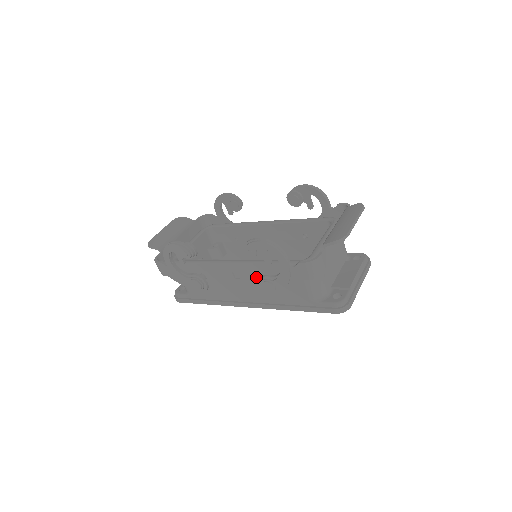
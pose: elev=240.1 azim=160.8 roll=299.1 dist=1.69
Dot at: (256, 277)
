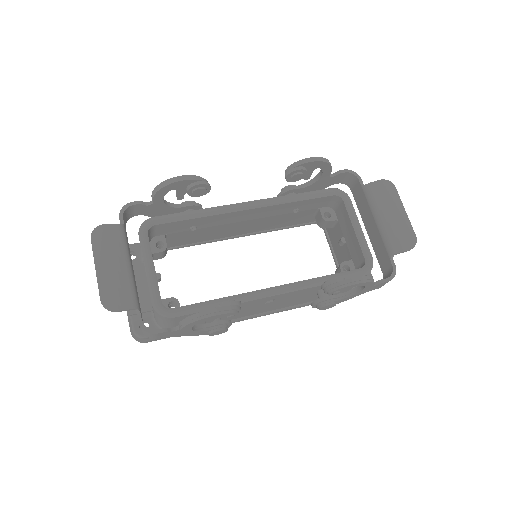
Dot at: (298, 295)
